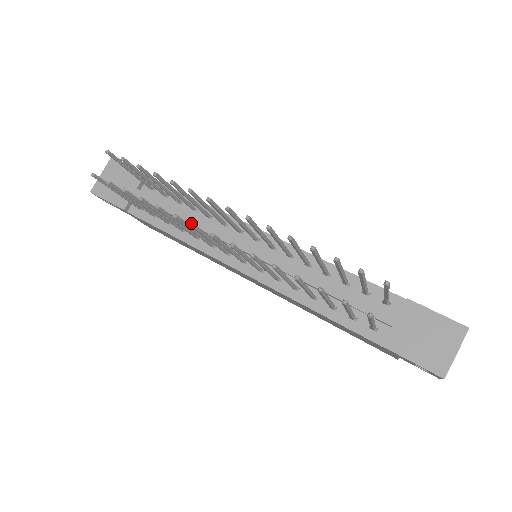
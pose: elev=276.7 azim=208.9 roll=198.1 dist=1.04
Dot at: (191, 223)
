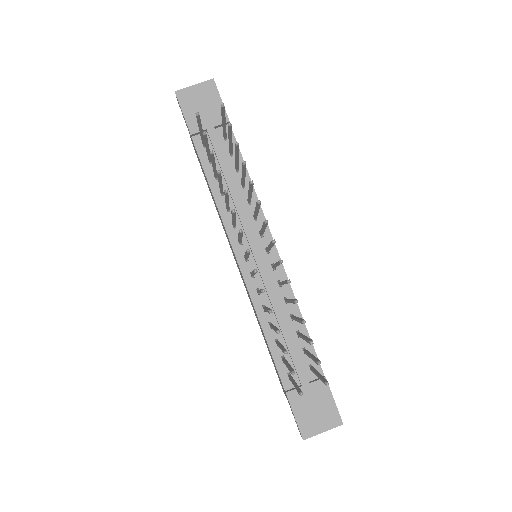
Dot at: (233, 196)
